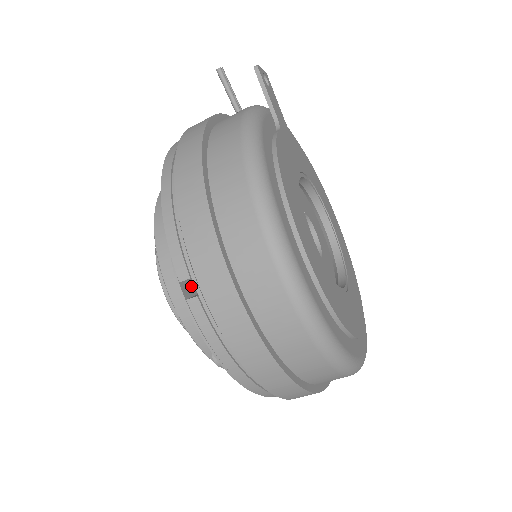
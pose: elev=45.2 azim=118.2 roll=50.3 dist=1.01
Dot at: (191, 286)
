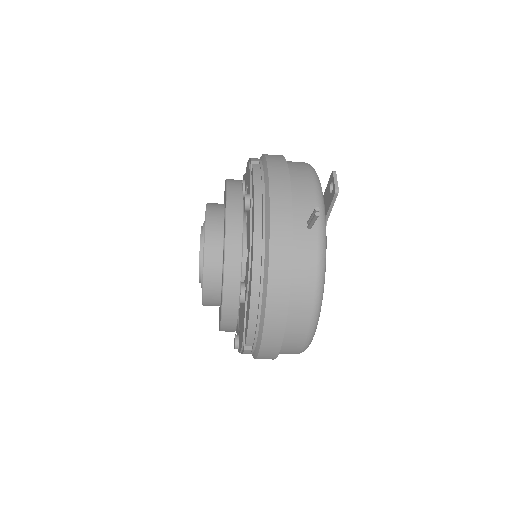
Dot at: occluded
